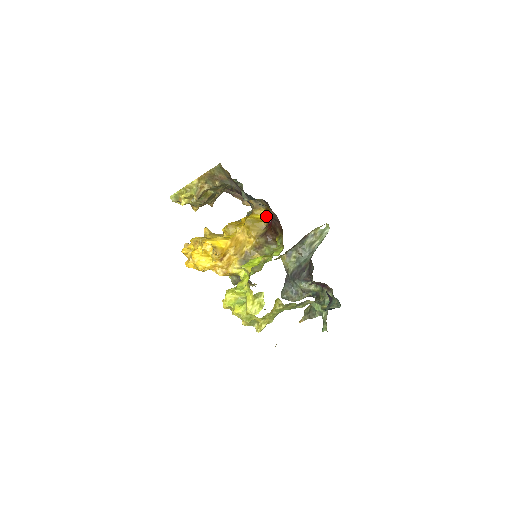
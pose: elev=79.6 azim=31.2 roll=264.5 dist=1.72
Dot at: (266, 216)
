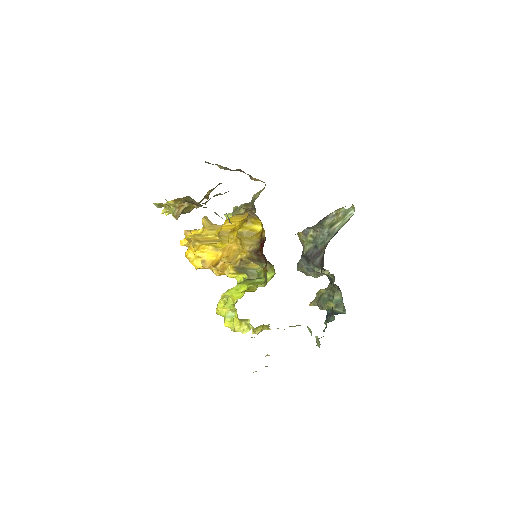
Dot at: (261, 227)
